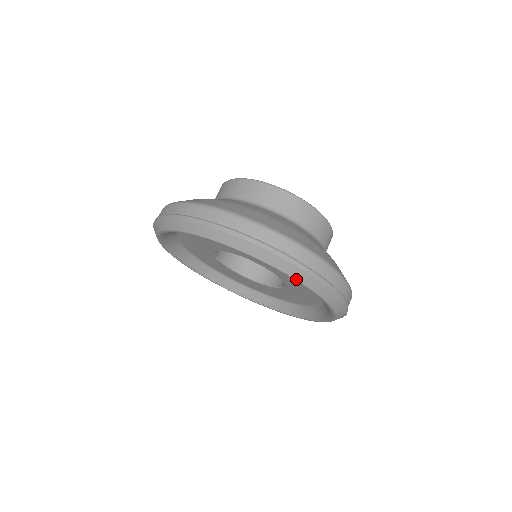
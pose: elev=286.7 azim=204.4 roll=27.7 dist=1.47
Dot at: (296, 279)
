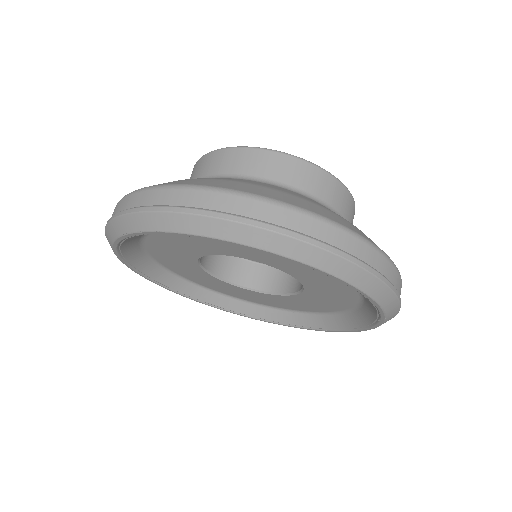
Dot at: (386, 317)
